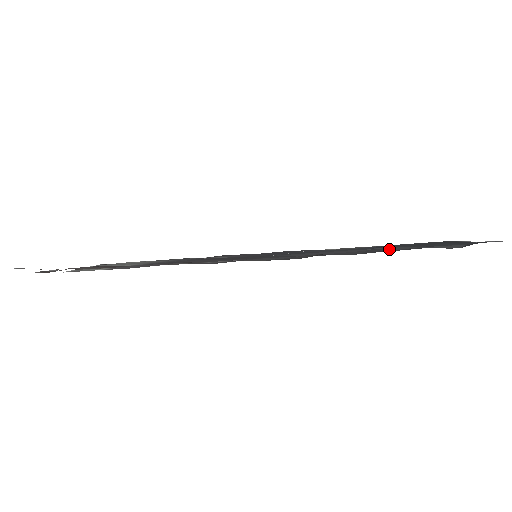
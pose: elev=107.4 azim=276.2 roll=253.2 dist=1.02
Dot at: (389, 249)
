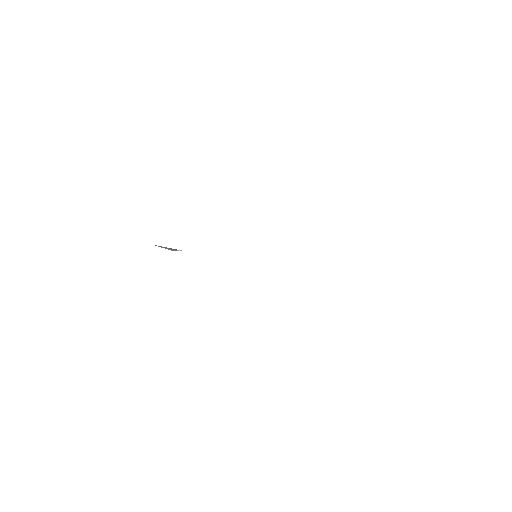
Dot at: occluded
